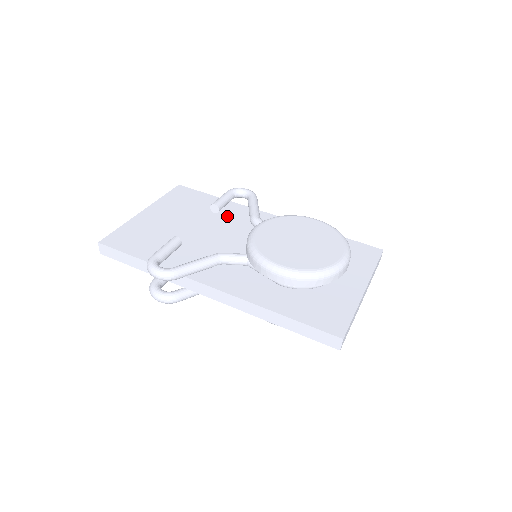
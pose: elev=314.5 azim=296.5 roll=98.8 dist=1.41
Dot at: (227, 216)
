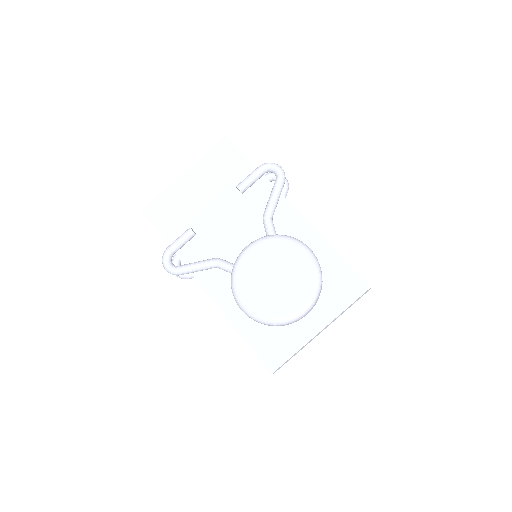
Dot at: (250, 198)
